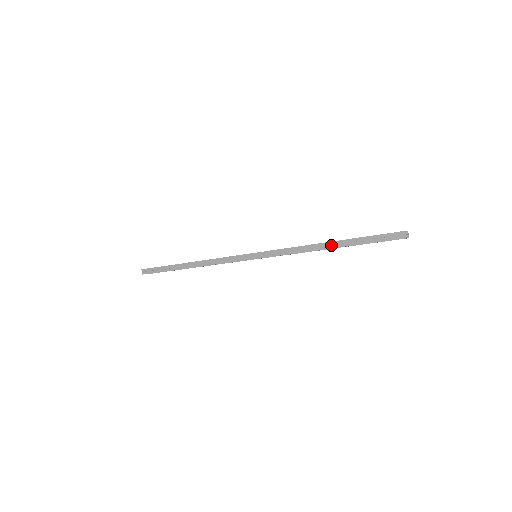
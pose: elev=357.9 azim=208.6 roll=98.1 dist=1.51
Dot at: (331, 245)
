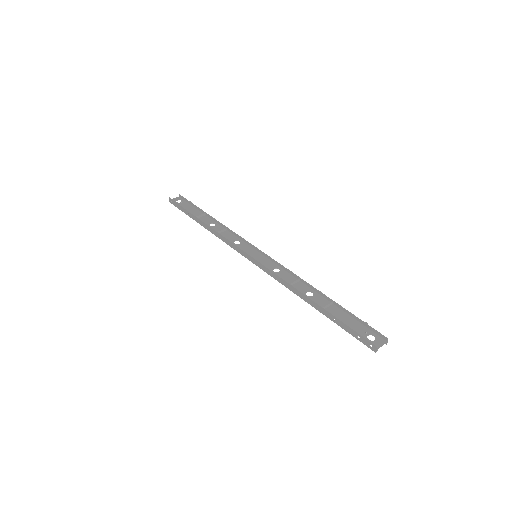
Dot at: (313, 304)
